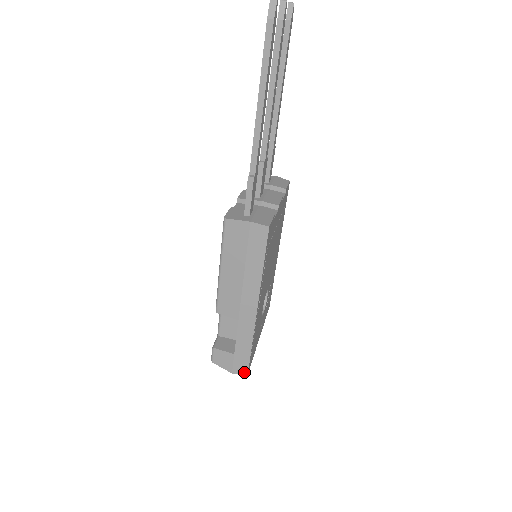
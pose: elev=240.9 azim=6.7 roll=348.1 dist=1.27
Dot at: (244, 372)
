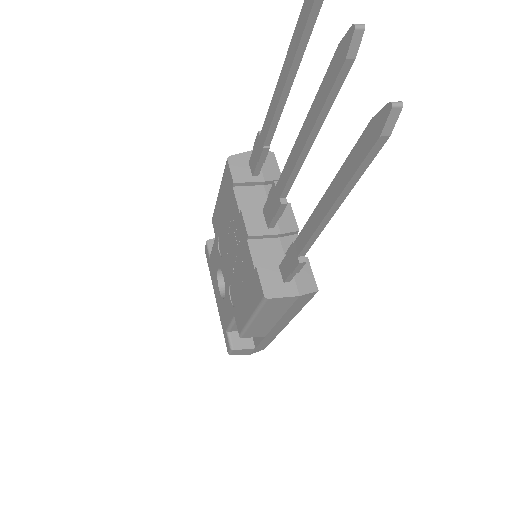
Dot at: occluded
